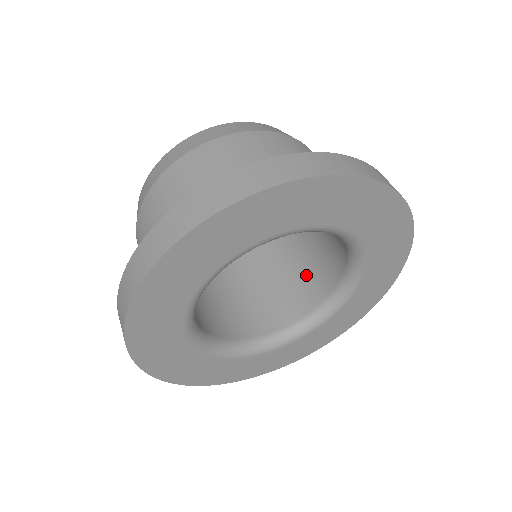
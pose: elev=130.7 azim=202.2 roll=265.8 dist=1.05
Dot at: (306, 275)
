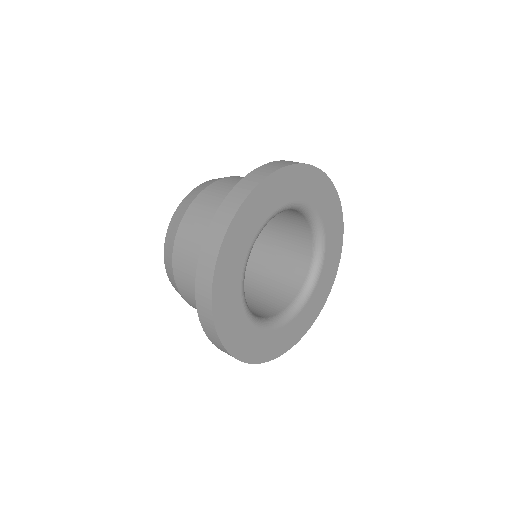
Dot at: (278, 285)
